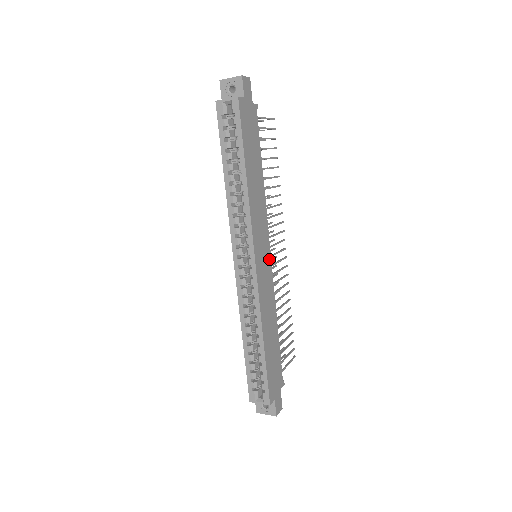
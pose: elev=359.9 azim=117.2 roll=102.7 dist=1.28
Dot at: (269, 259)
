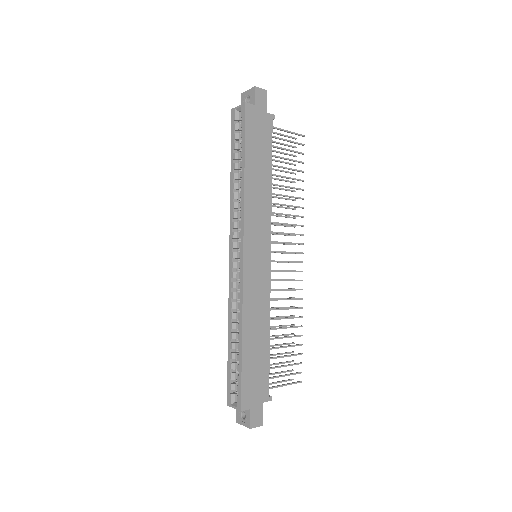
Dot at: (267, 260)
